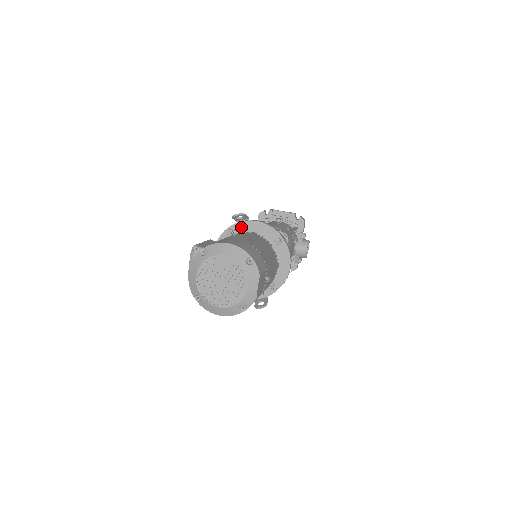
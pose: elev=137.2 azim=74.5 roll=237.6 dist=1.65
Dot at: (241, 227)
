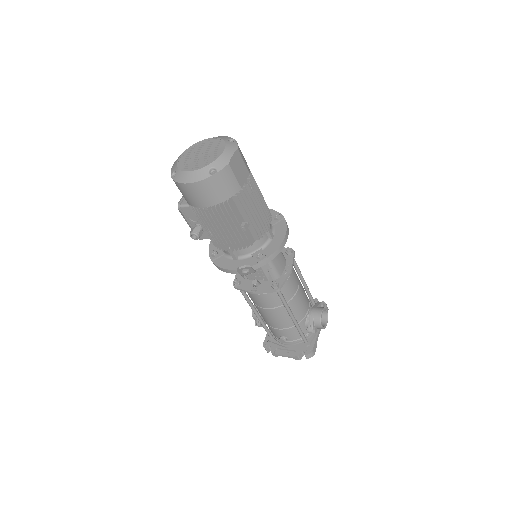
Dot at: occluded
